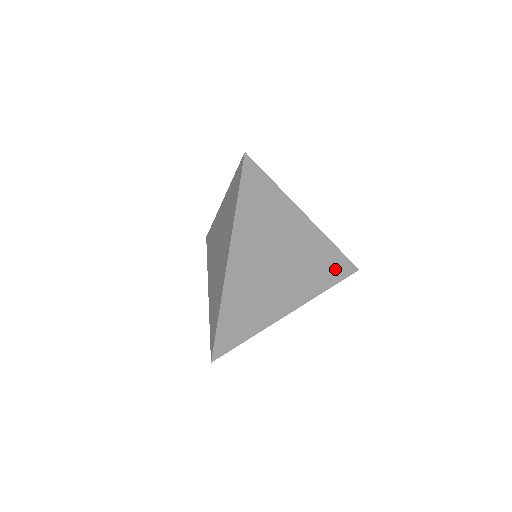
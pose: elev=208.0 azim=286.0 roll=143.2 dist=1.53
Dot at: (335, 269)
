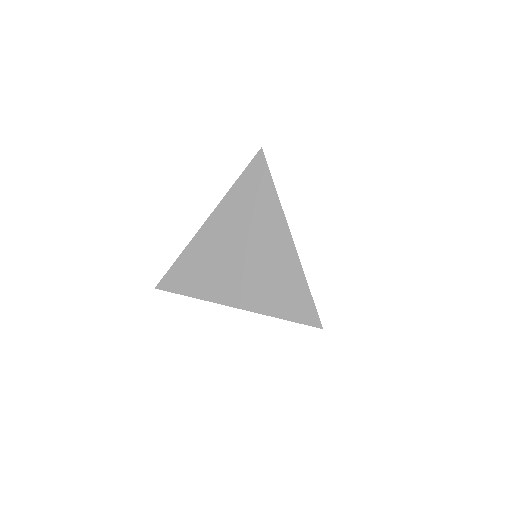
Dot at: occluded
